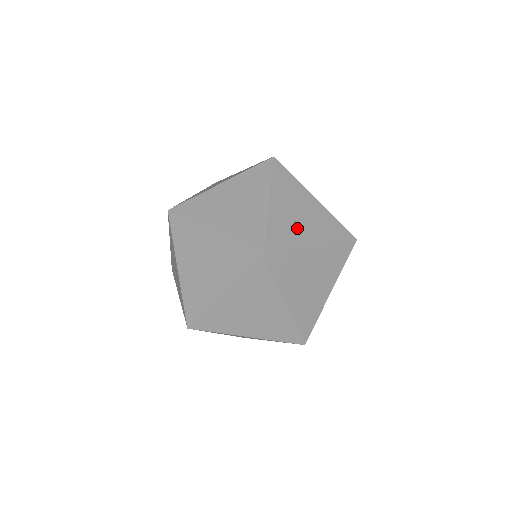
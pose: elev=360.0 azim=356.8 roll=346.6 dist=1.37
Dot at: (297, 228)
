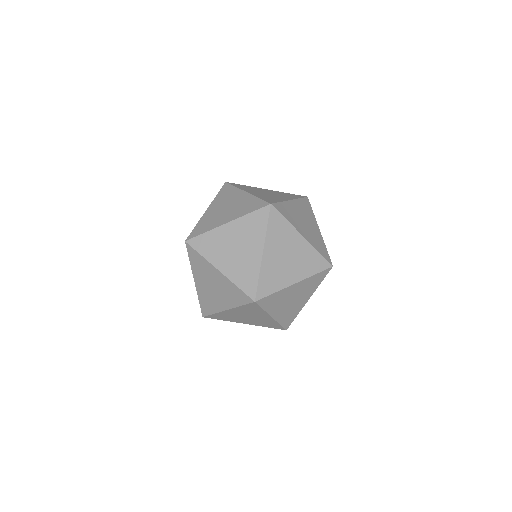
Dot at: (299, 222)
